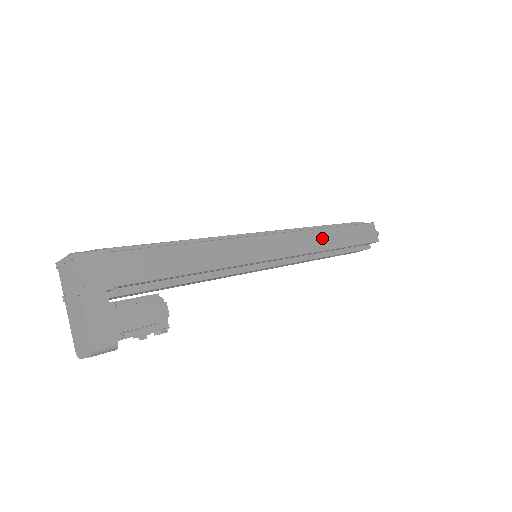
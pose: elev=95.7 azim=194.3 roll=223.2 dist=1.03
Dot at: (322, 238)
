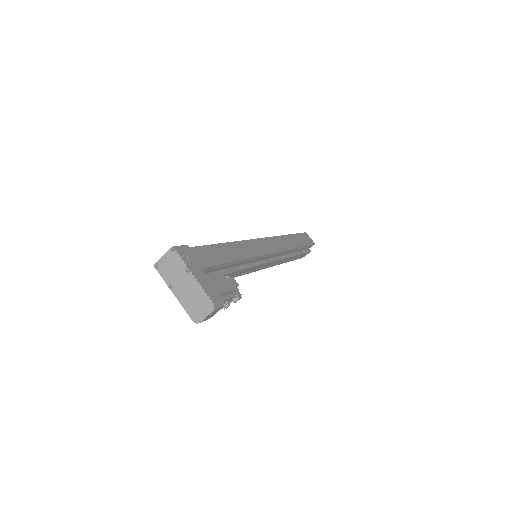
Dot at: (286, 241)
